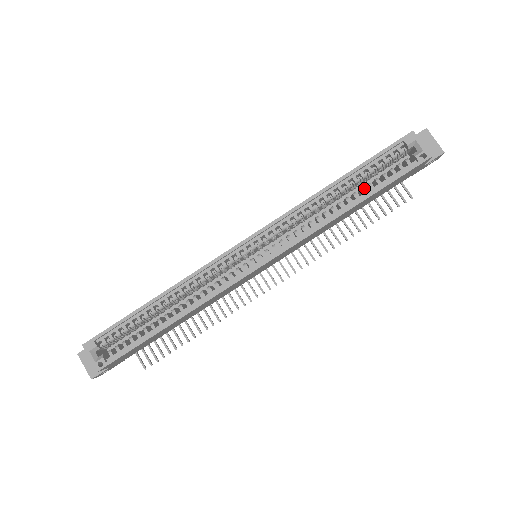
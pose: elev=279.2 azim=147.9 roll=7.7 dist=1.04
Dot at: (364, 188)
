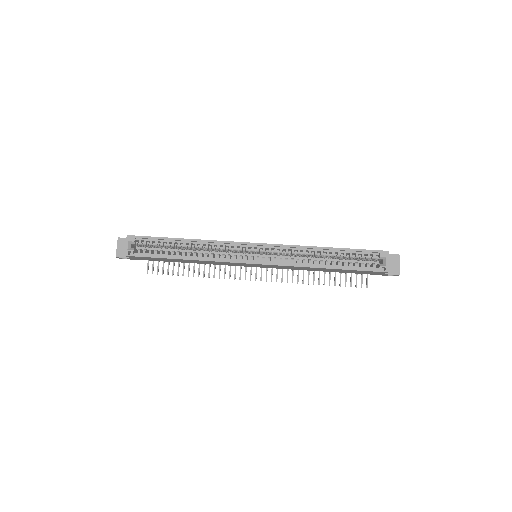
Dot at: (342, 262)
